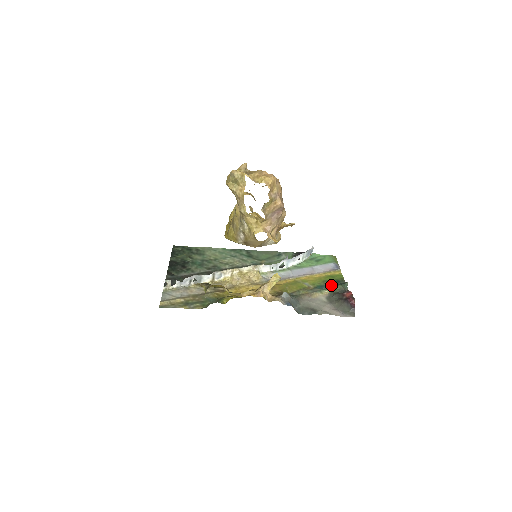
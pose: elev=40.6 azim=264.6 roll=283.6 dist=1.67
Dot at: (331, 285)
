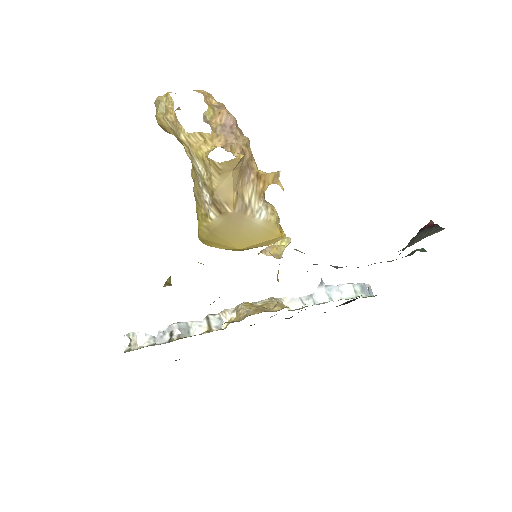
Dot at: occluded
